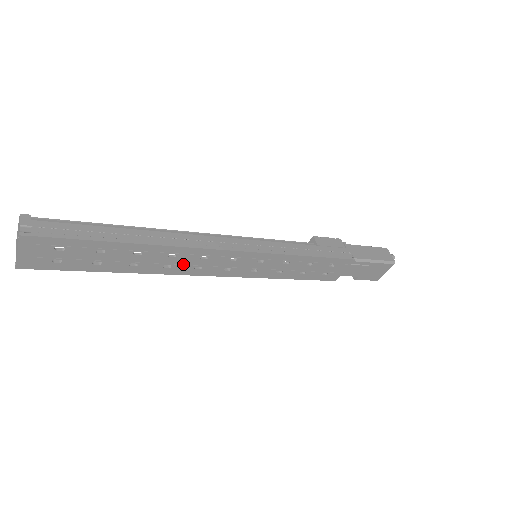
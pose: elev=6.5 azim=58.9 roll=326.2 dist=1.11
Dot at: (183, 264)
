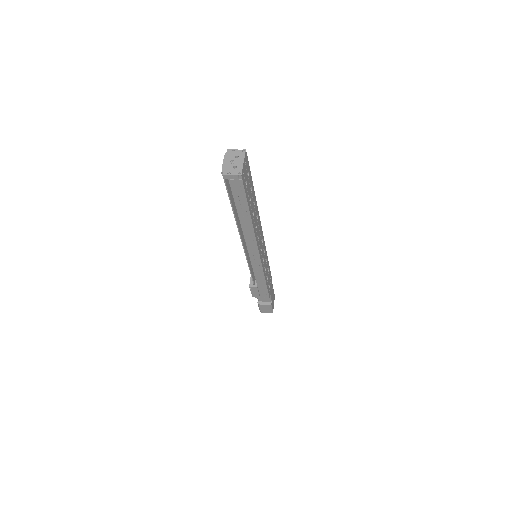
Dot at: (257, 230)
